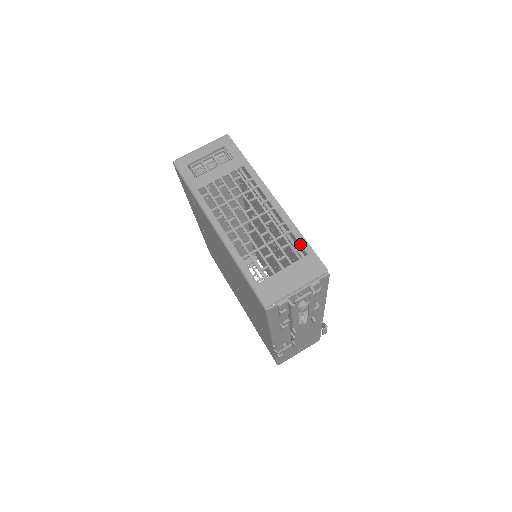
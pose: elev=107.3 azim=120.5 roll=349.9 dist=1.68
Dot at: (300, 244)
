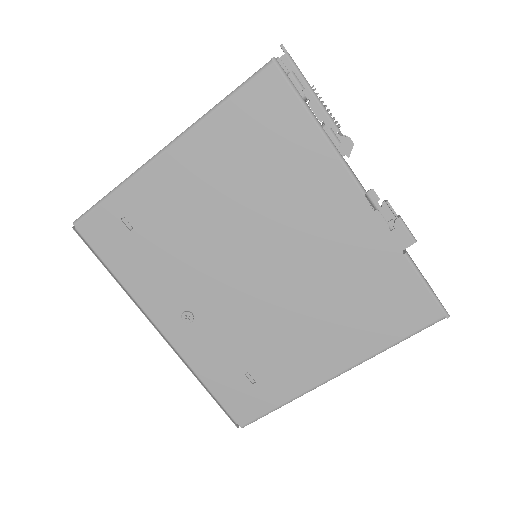
Dot at: occluded
